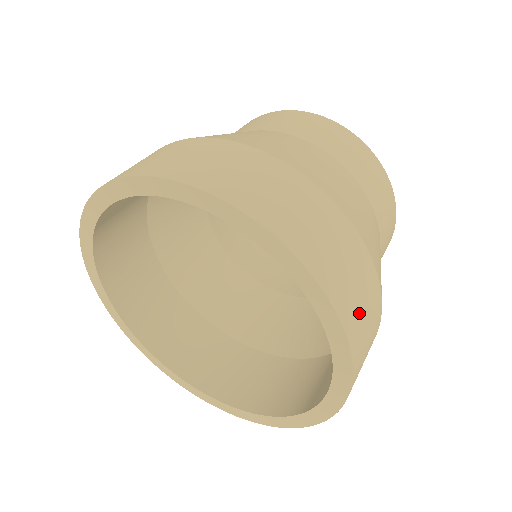
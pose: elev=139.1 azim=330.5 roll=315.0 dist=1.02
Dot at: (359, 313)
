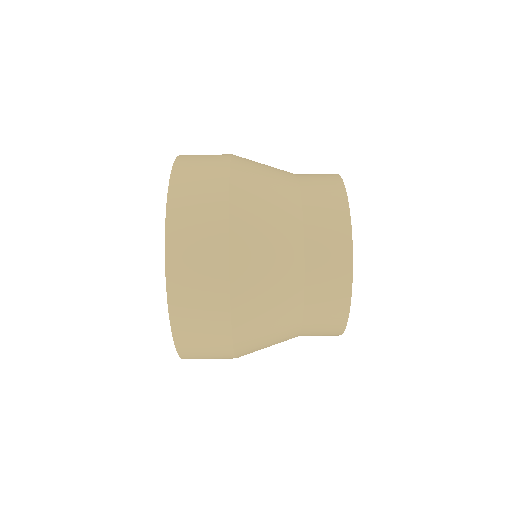
Dot at: occluded
